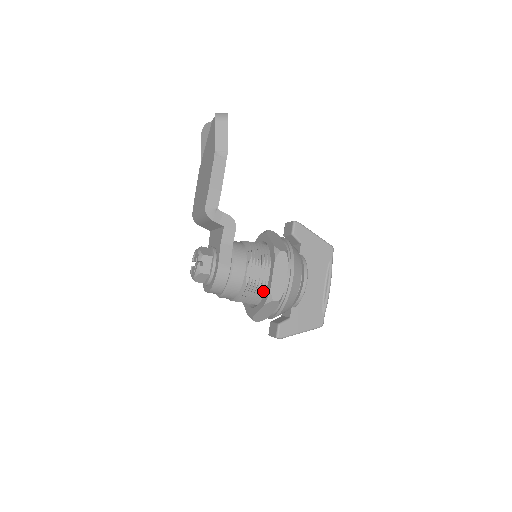
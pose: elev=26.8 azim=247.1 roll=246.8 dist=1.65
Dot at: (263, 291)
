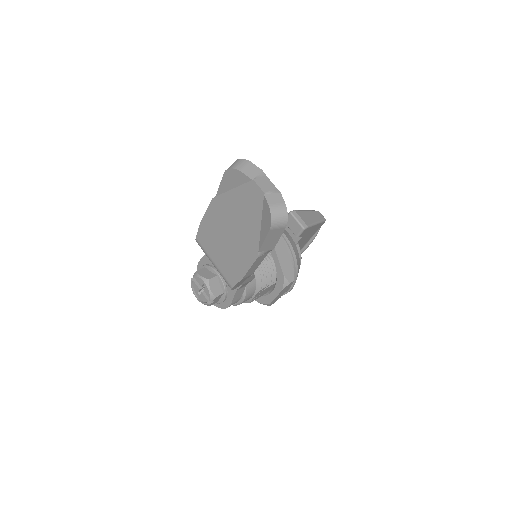
Dot at: occluded
